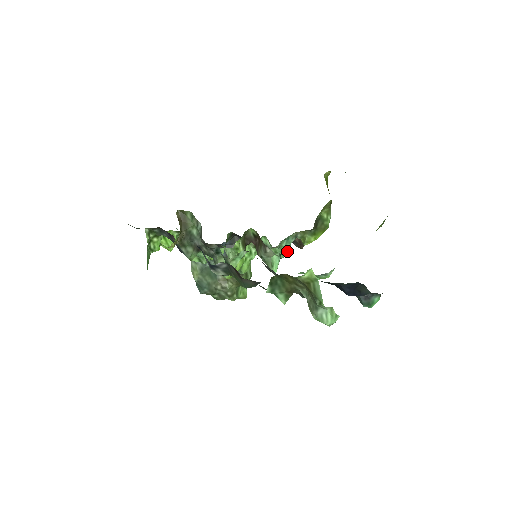
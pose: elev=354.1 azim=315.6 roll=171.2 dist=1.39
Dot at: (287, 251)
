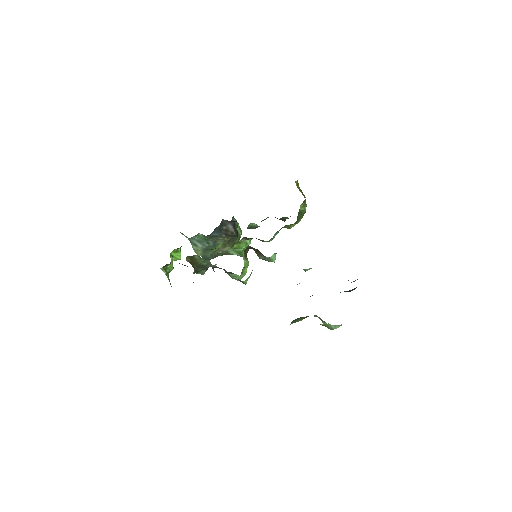
Dot at: occluded
